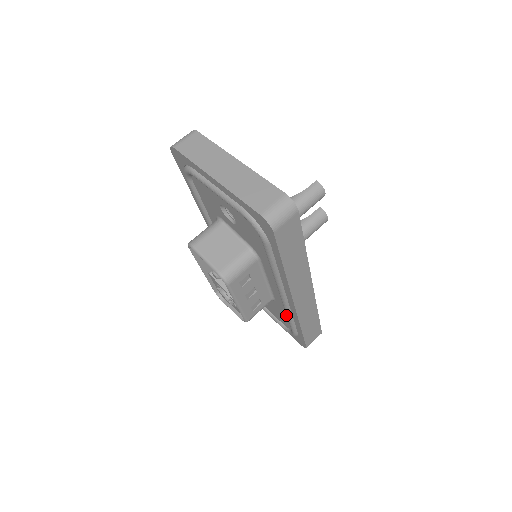
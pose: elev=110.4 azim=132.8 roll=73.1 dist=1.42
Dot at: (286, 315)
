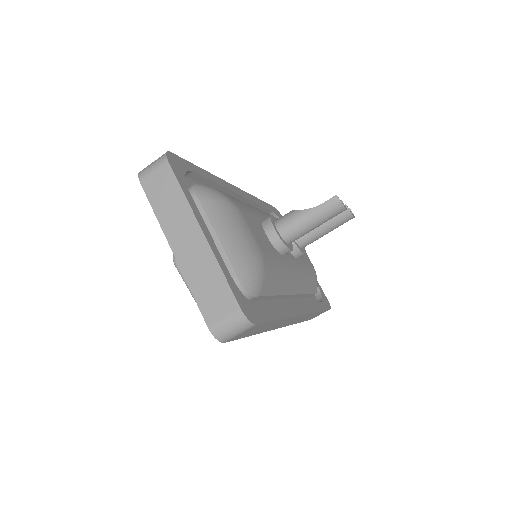
Dot at: occluded
